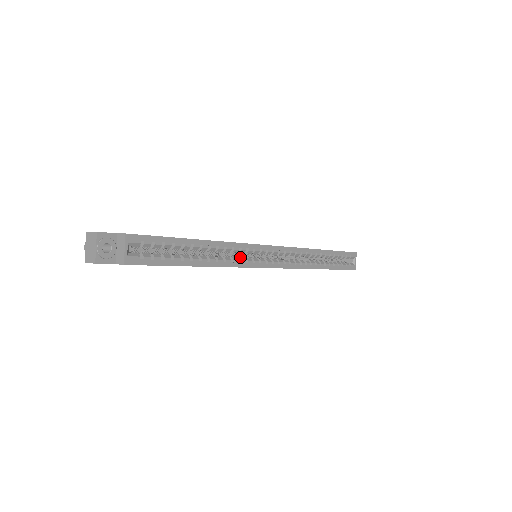
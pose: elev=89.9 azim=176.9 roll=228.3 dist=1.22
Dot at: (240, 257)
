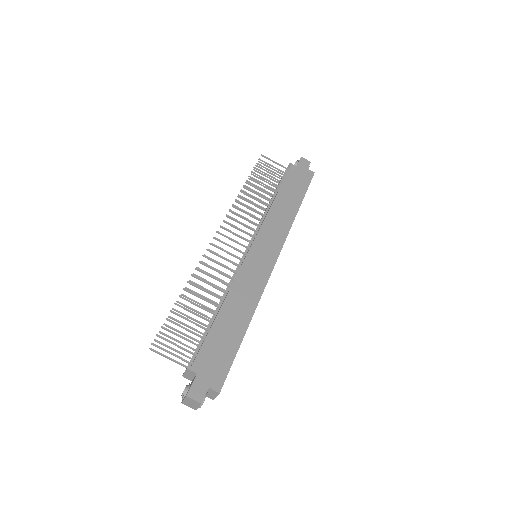
Dot at: occluded
